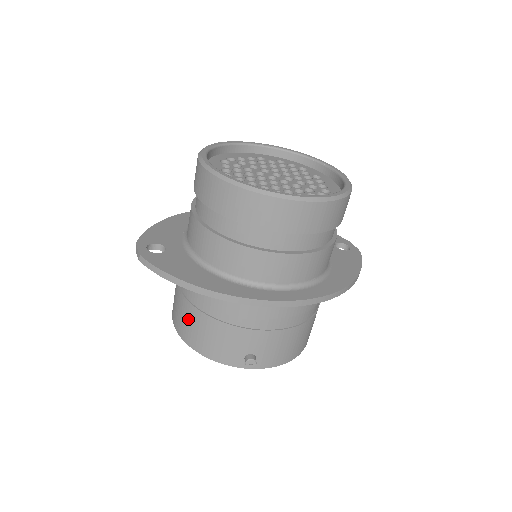
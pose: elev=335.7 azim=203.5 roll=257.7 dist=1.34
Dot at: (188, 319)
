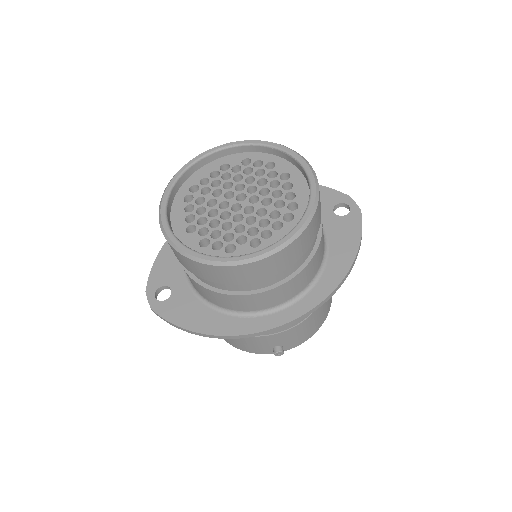
Dot at: occluded
